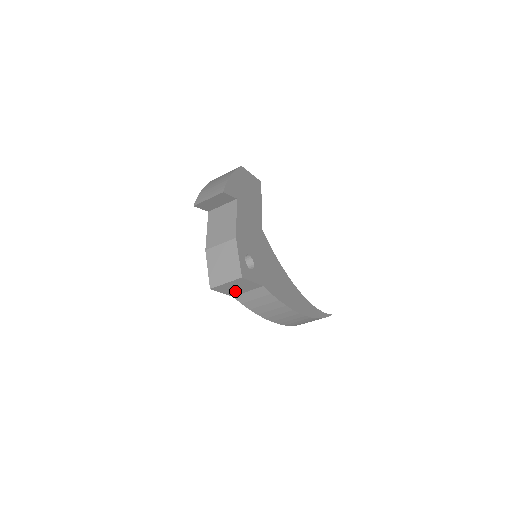
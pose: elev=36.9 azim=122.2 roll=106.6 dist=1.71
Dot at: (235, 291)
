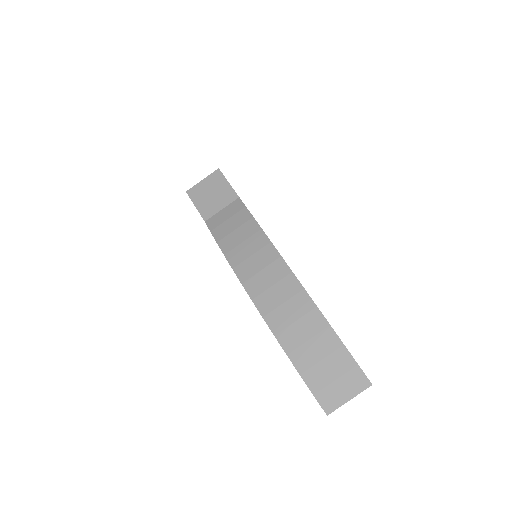
Dot at: (209, 206)
